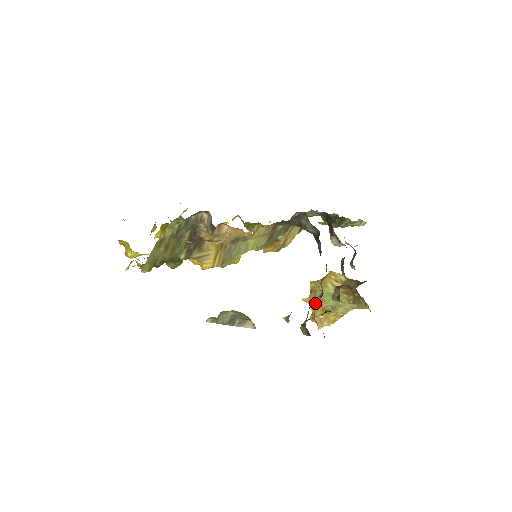
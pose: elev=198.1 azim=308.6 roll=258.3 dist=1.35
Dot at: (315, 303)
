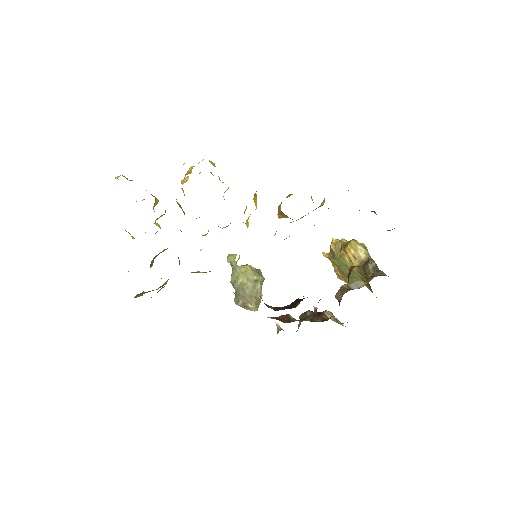
Dot at: (333, 262)
